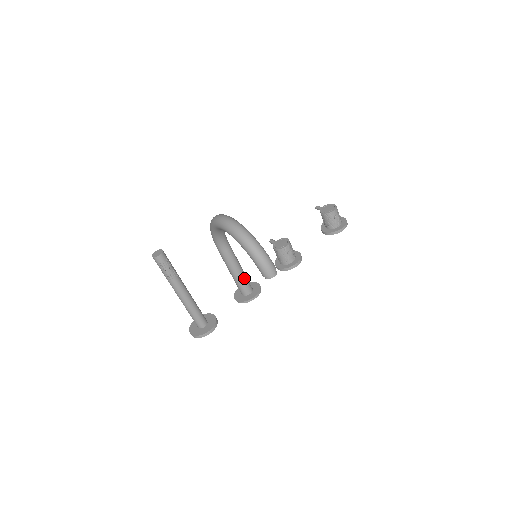
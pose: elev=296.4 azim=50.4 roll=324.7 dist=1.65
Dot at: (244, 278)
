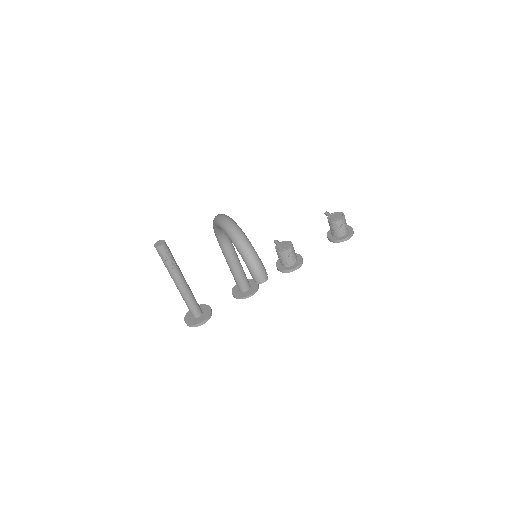
Dot at: (243, 275)
